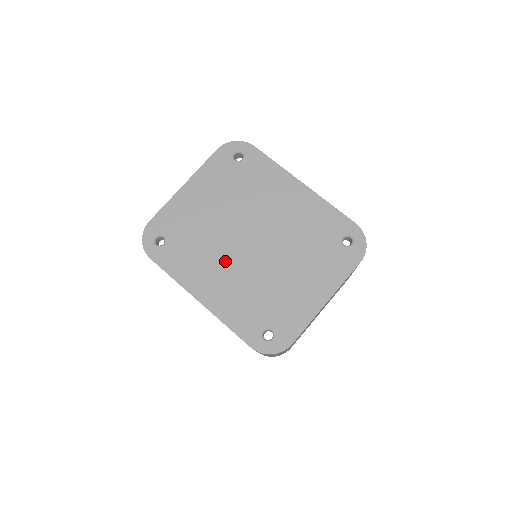
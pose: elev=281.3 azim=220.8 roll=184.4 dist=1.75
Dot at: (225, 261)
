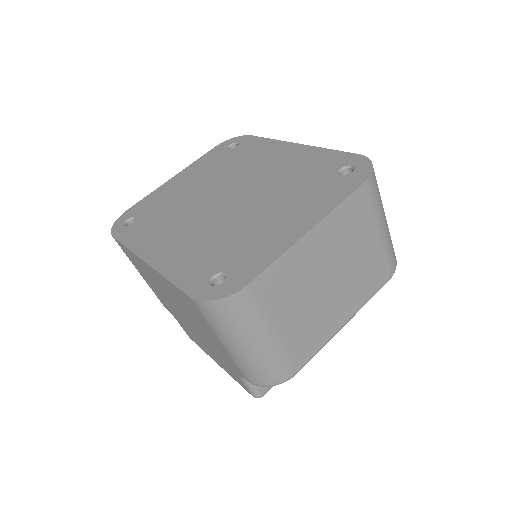
Dot at: (190, 221)
